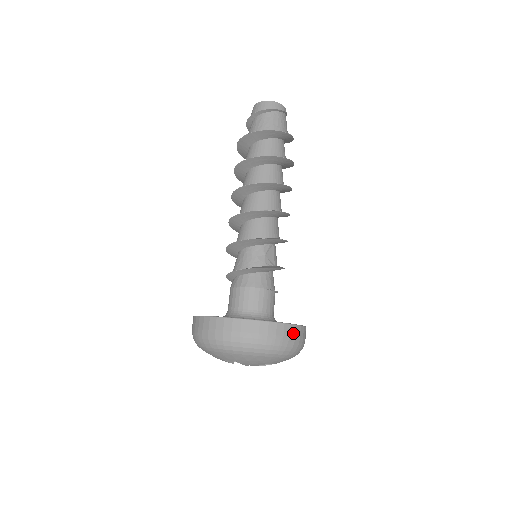
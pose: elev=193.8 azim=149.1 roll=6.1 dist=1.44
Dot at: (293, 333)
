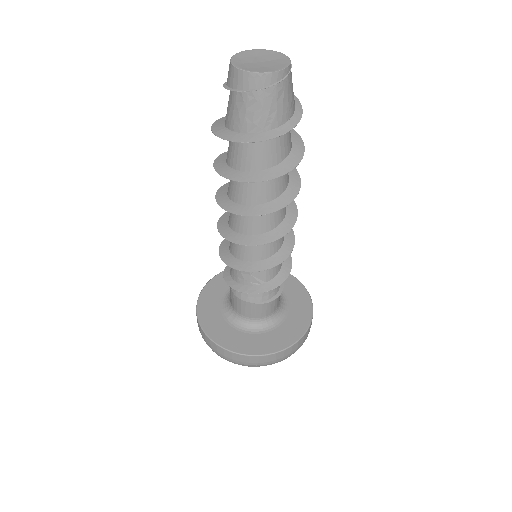
Dot at: (263, 360)
